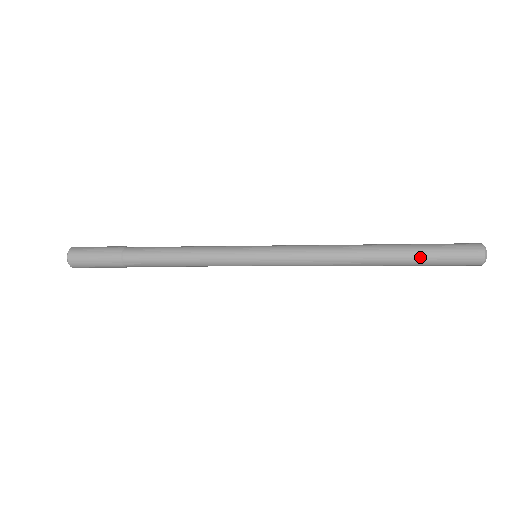
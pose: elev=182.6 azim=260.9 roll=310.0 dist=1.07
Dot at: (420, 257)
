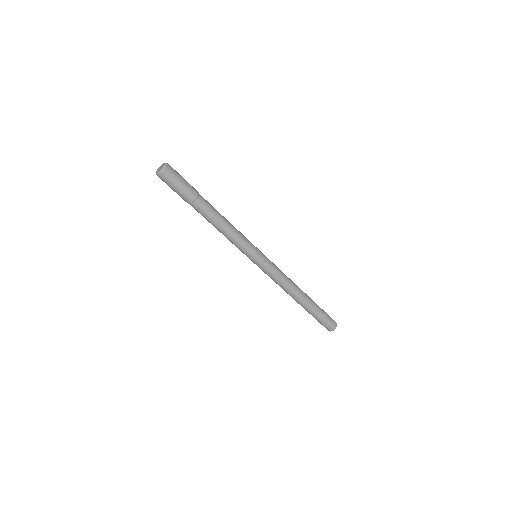
Dot at: (316, 312)
